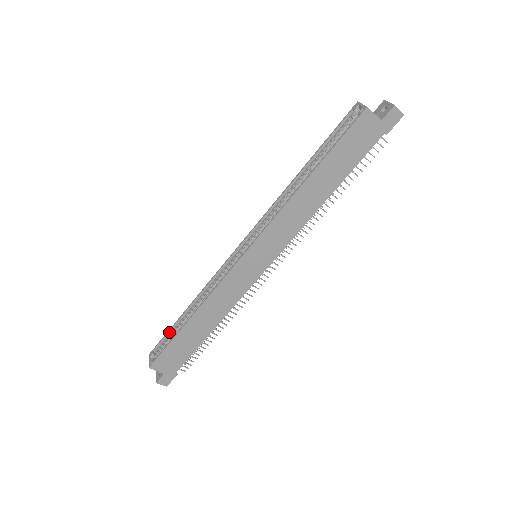
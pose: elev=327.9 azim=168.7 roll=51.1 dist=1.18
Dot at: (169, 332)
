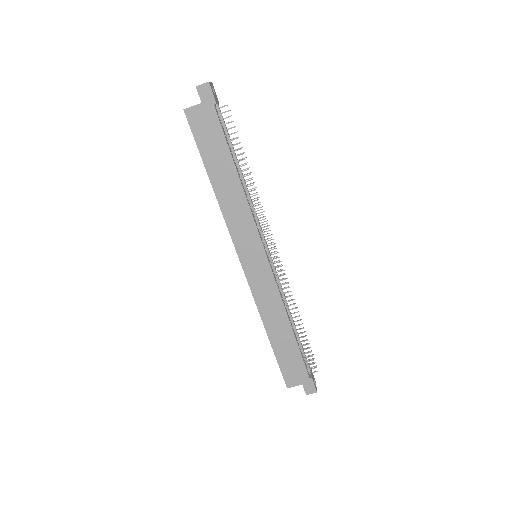
Dot at: occluded
